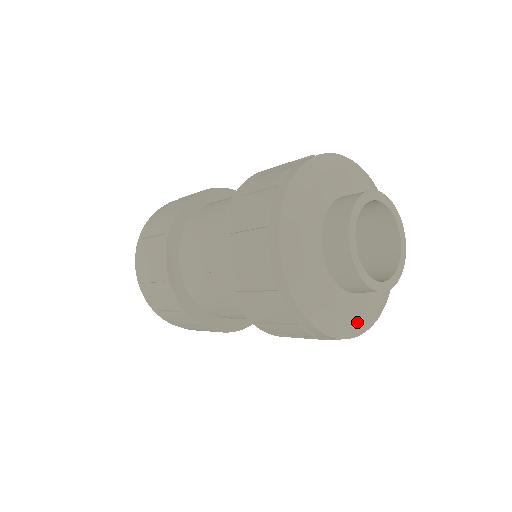
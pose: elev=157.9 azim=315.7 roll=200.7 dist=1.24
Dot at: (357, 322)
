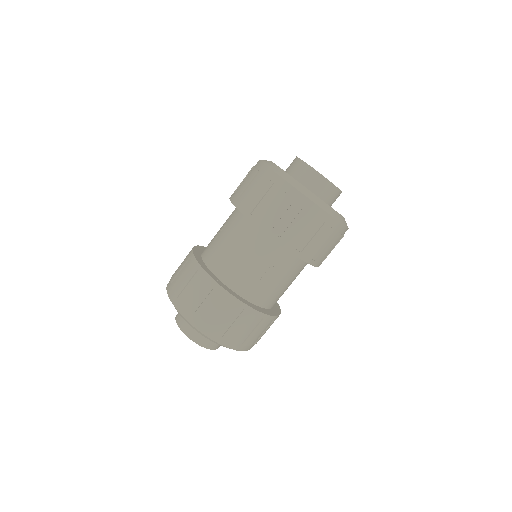
Dot at: occluded
